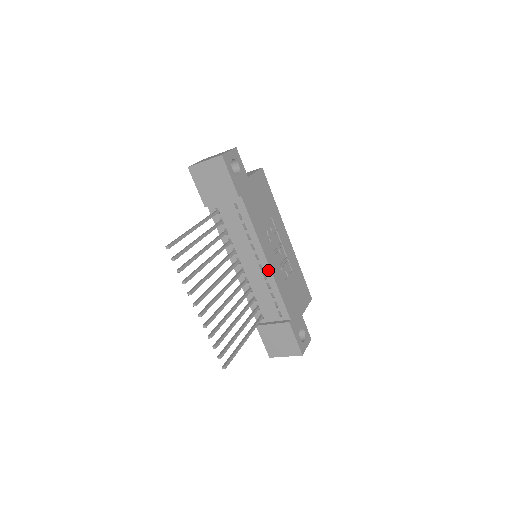
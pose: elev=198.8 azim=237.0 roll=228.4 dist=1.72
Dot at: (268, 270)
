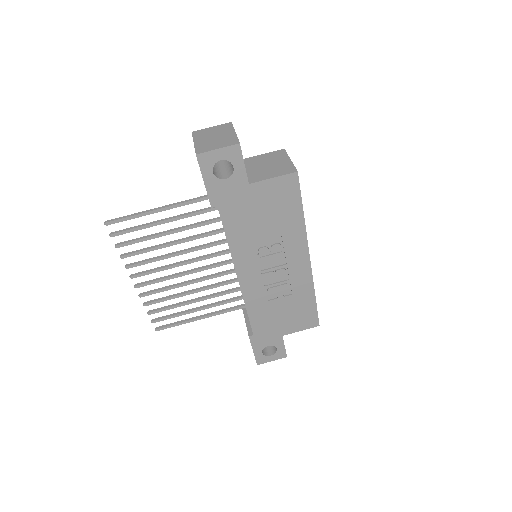
Dot at: (240, 285)
